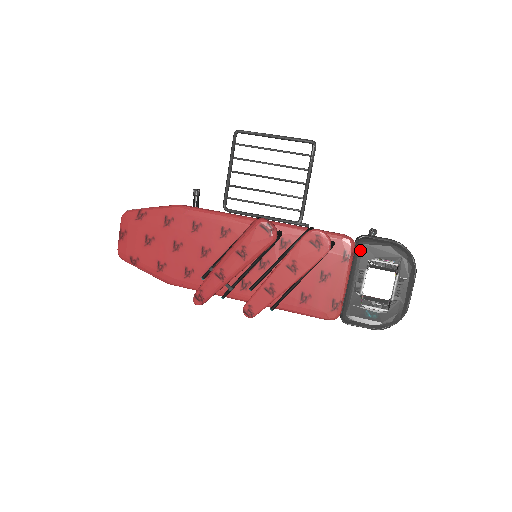
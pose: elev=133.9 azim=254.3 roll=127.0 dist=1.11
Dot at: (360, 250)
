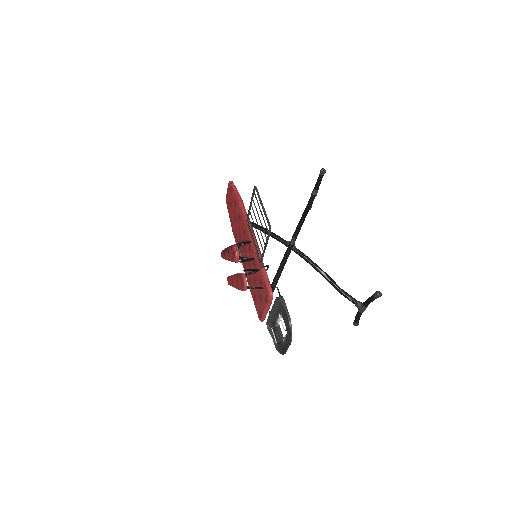
Dot at: (281, 303)
